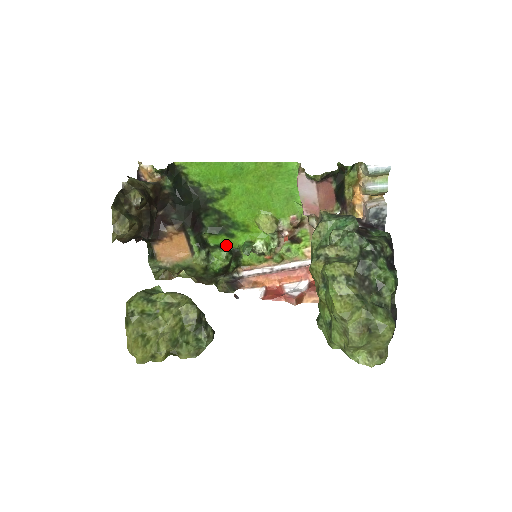
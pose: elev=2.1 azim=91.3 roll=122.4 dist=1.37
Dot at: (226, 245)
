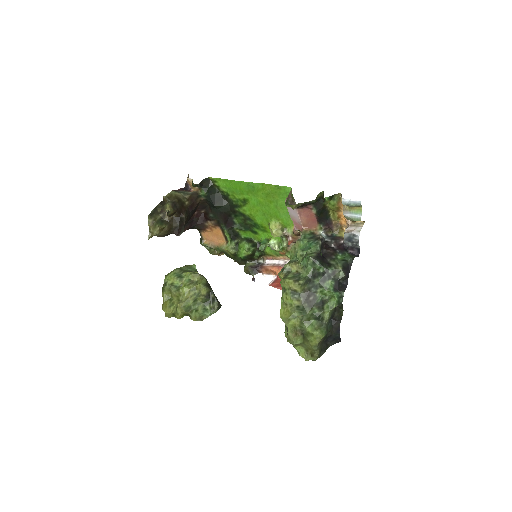
Dot at: (253, 238)
